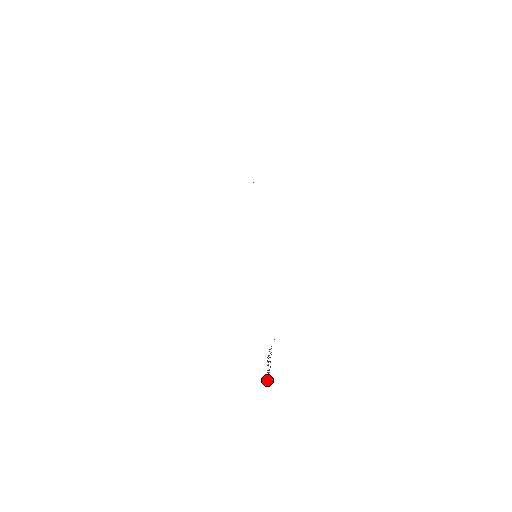
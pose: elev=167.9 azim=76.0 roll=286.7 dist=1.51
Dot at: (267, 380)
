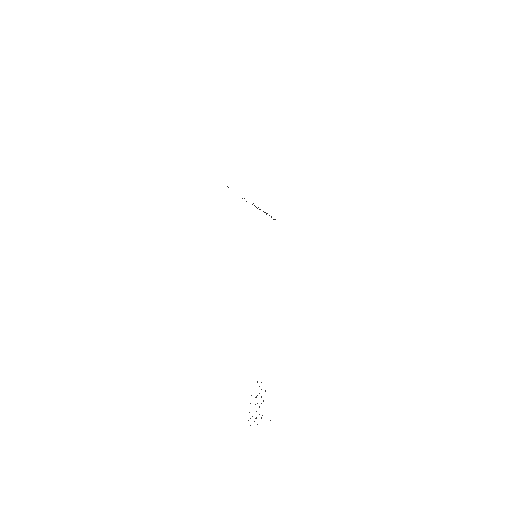
Dot at: occluded
